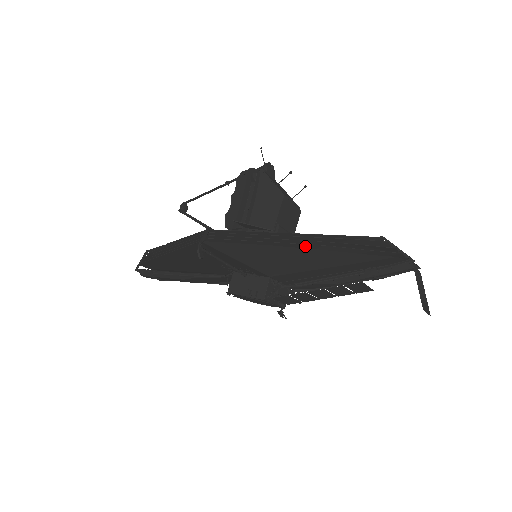
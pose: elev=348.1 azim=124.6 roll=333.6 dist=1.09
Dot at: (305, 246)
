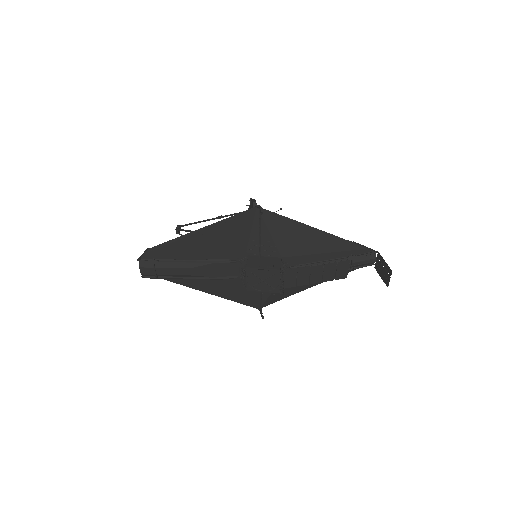
Dot at: (316, 231)
